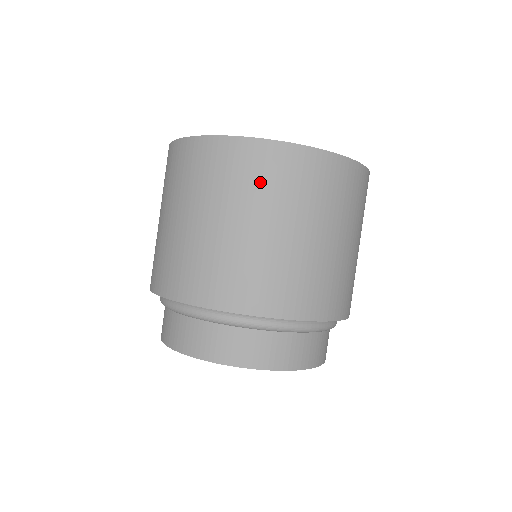
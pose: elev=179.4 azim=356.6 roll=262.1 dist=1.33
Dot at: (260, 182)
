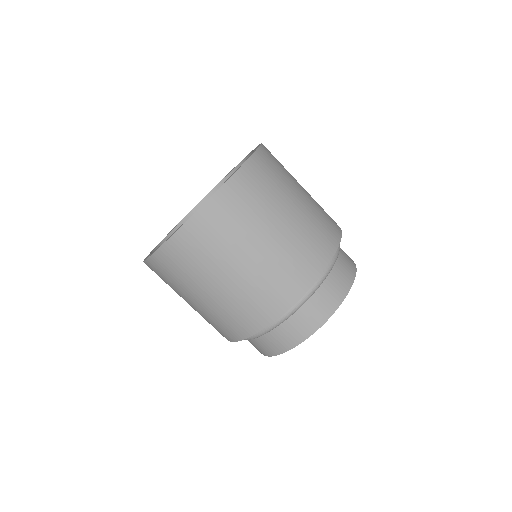
Dot at: (193, 262)
